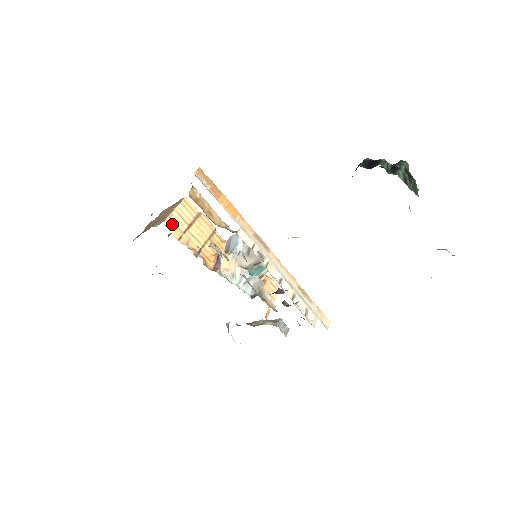
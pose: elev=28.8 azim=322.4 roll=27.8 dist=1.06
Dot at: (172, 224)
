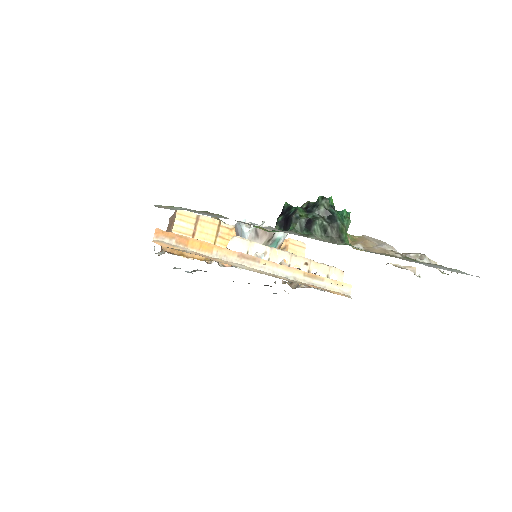
Dot at: occluded
